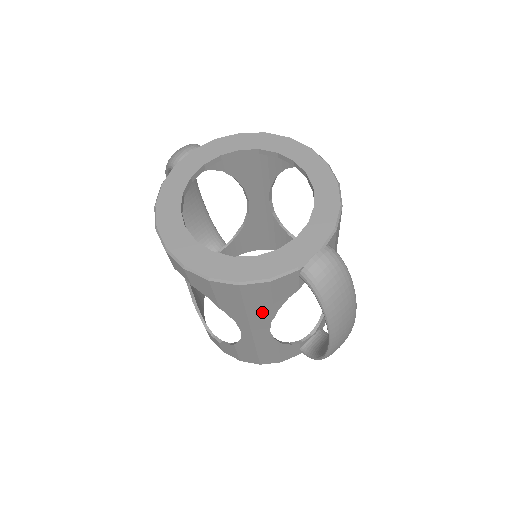
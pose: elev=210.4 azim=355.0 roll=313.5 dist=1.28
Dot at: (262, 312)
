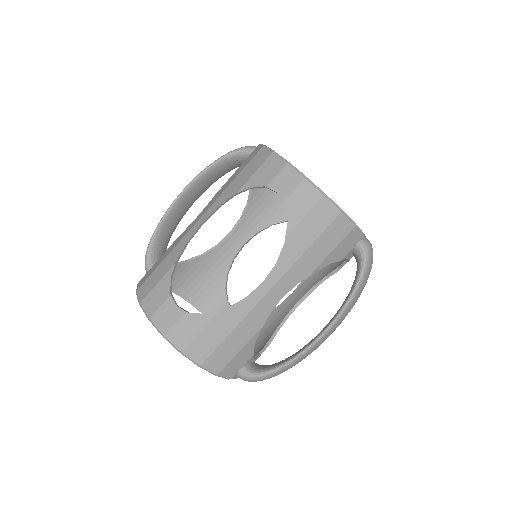
Dot at: (310, 262)
